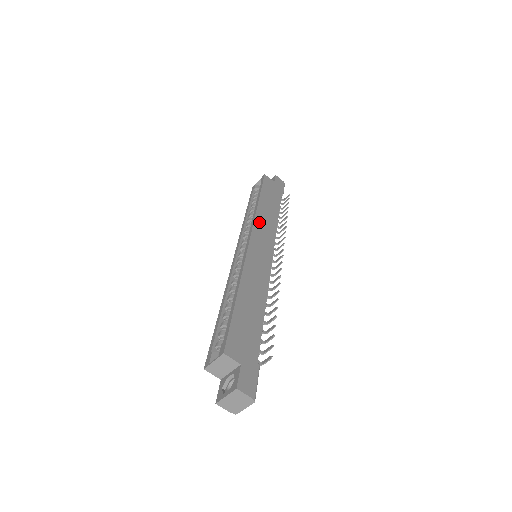
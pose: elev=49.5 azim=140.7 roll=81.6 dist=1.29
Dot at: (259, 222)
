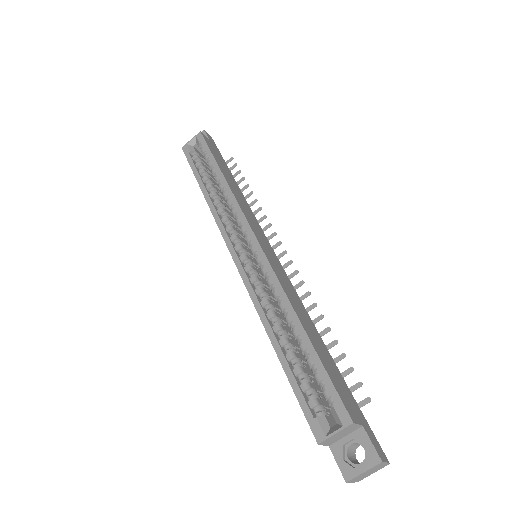
Dot at: (243, 208)
